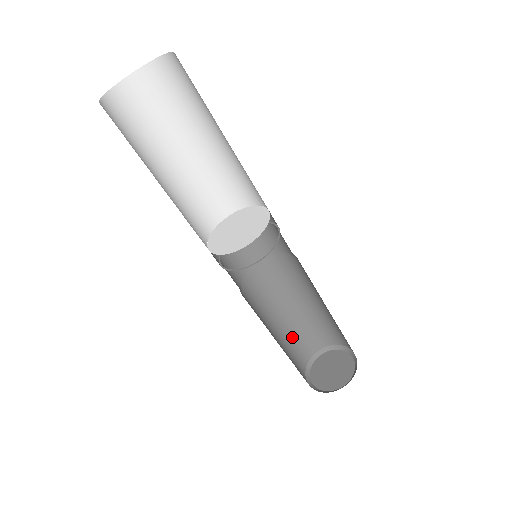
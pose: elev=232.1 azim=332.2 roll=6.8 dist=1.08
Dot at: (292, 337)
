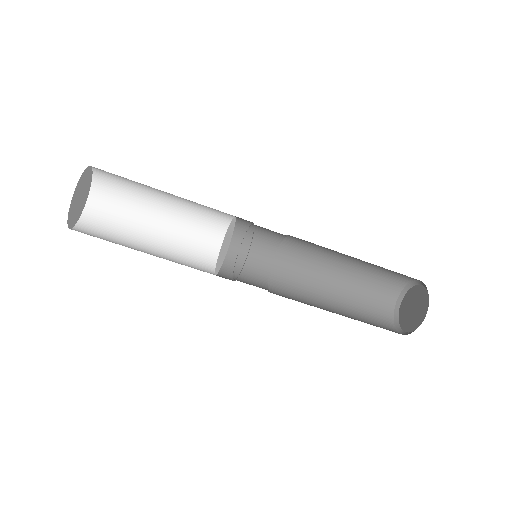
Dot at: (362, 287)
